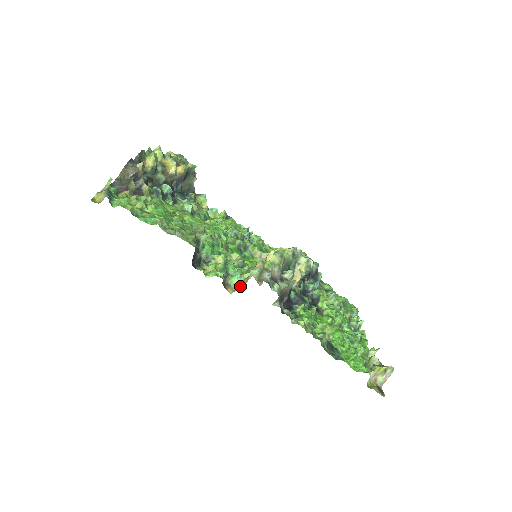
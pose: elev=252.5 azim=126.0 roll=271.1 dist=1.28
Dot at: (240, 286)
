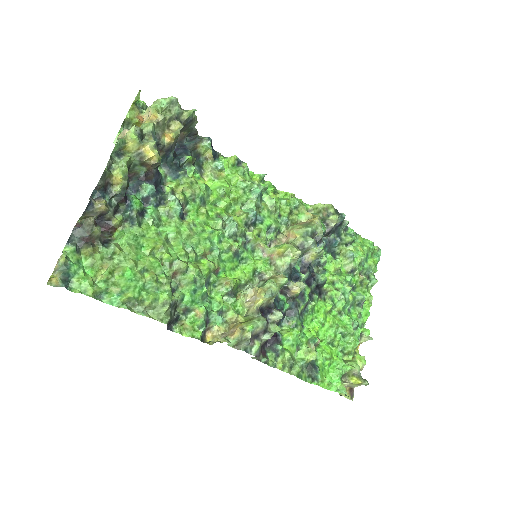
Dot at: (221, 331)
